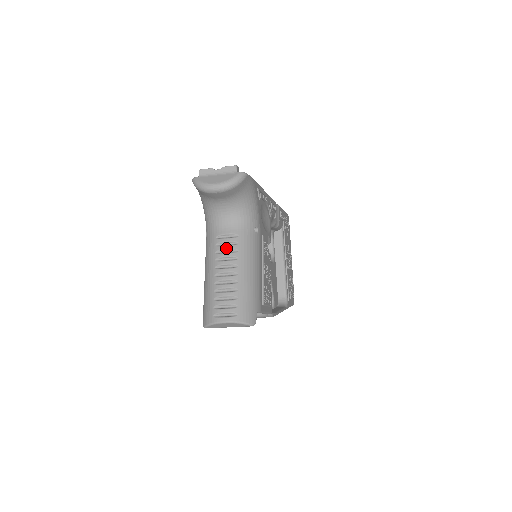
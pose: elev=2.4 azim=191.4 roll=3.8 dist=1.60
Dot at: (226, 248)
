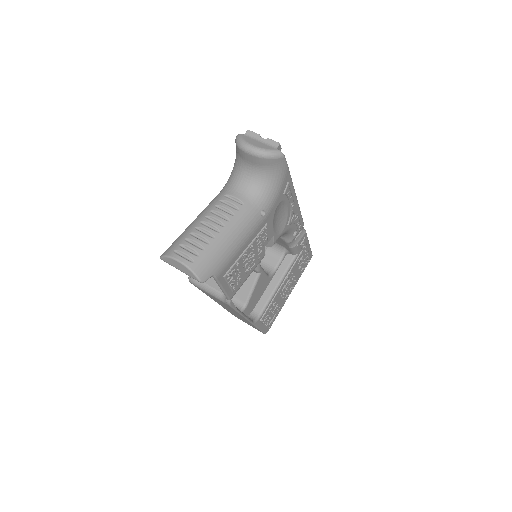
Dot at: (226, 207)
